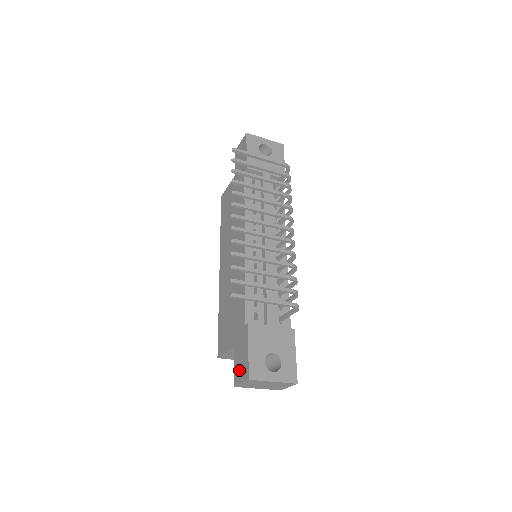
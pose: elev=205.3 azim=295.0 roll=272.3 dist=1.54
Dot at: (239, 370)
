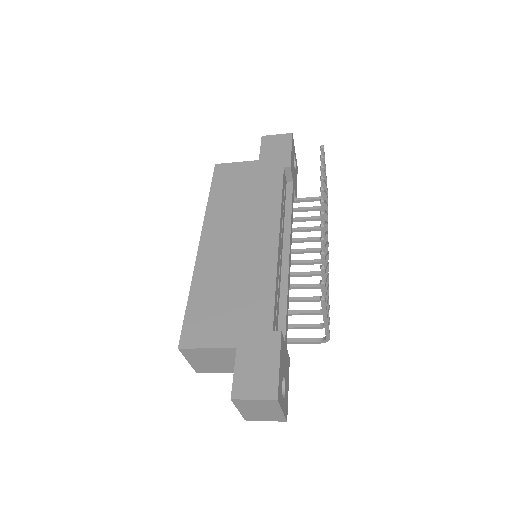
Dot at: (250, 381)
